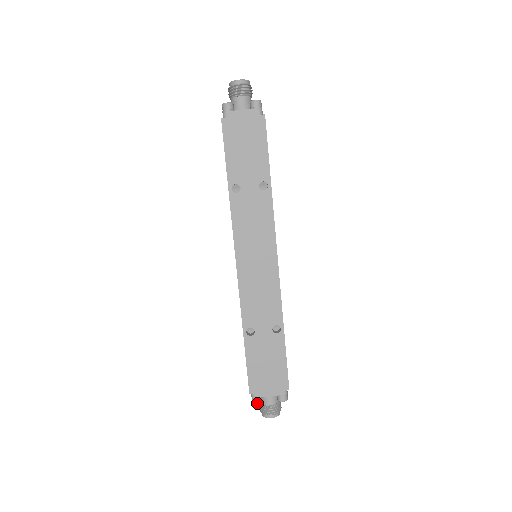
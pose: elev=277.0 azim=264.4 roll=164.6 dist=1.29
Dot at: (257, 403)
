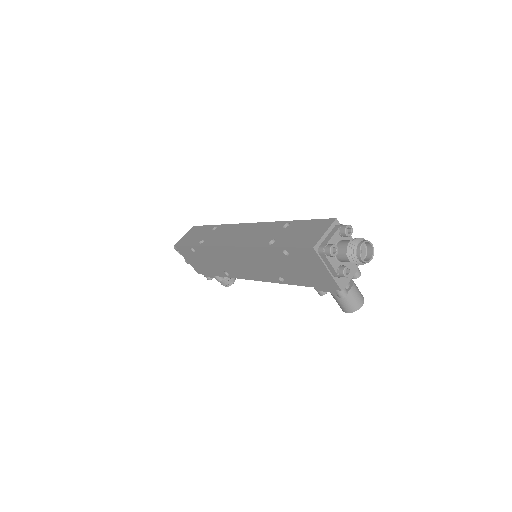
Dot at: (330, 246)
